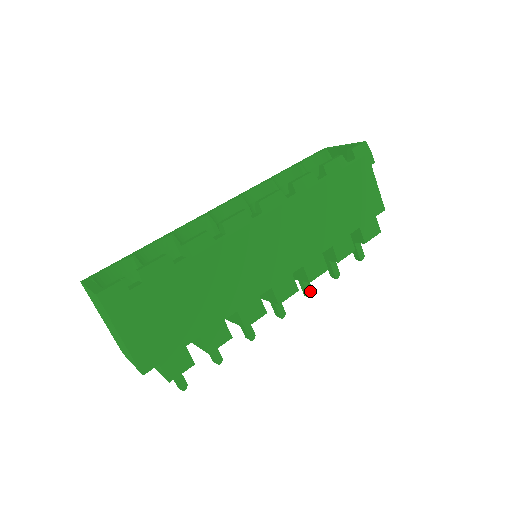
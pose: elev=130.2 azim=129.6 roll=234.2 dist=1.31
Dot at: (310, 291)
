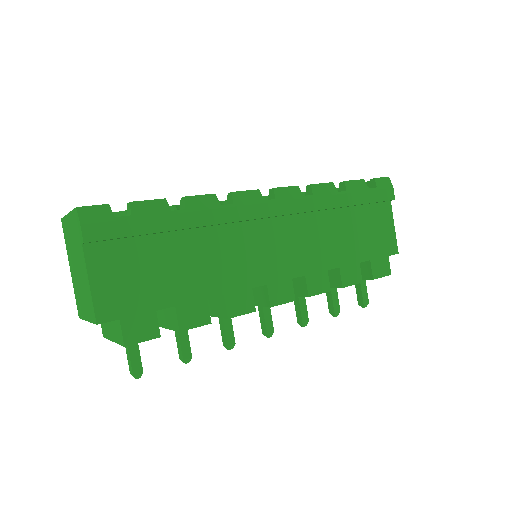
Dot at: (305, 317)
